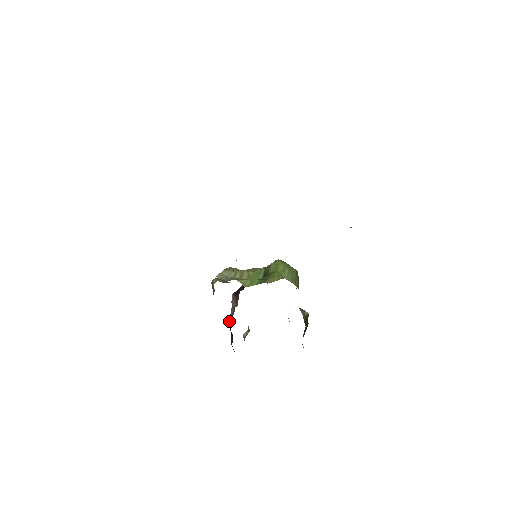
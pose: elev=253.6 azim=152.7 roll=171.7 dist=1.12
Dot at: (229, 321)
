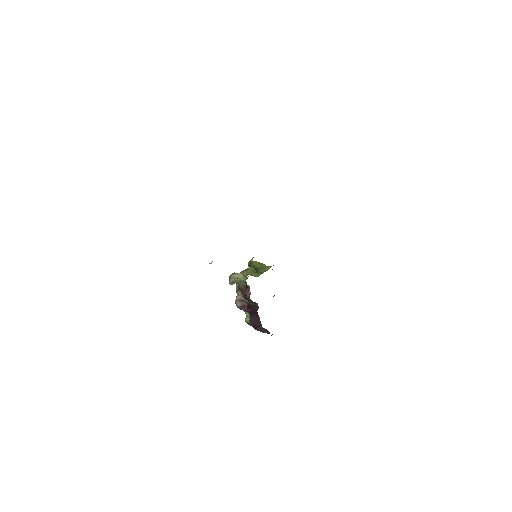
Dot at: (254, 304)
